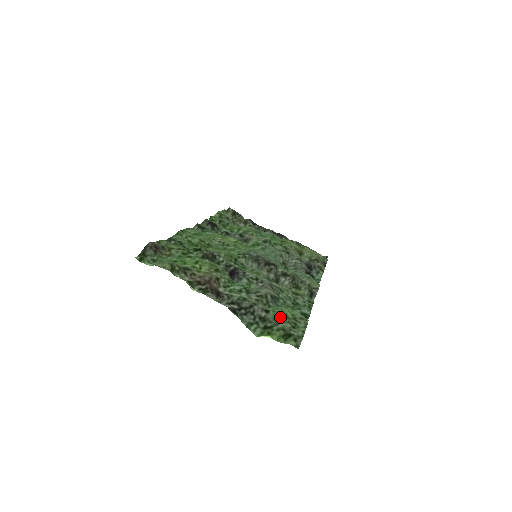
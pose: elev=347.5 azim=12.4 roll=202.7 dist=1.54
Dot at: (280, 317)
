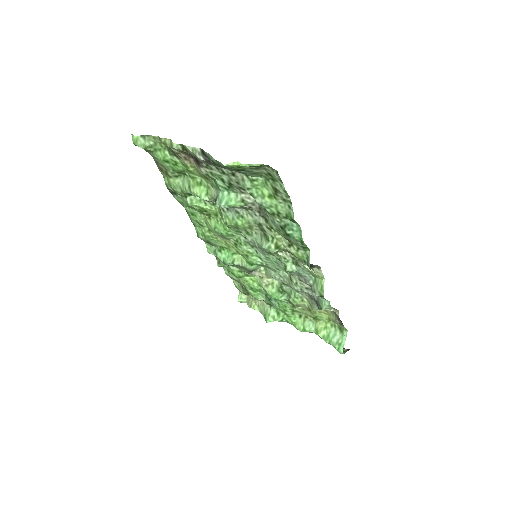
Dot at: (257, 175)
